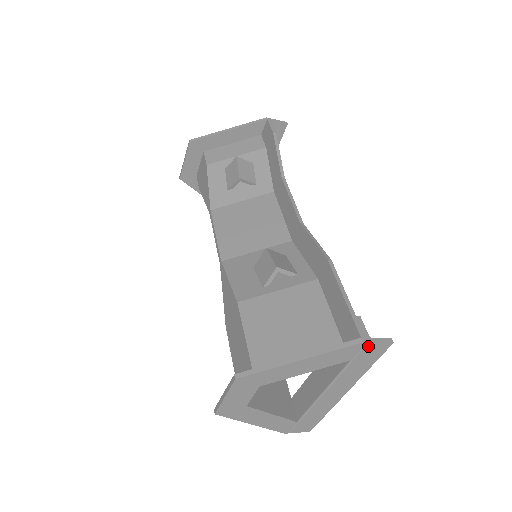
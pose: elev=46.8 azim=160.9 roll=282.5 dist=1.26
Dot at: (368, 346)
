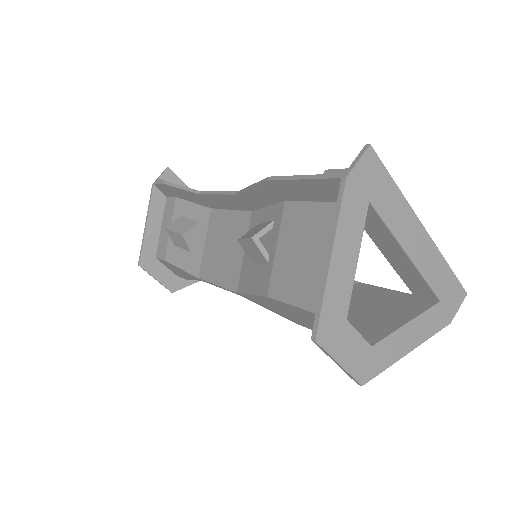
Dot at: (357, 175)
